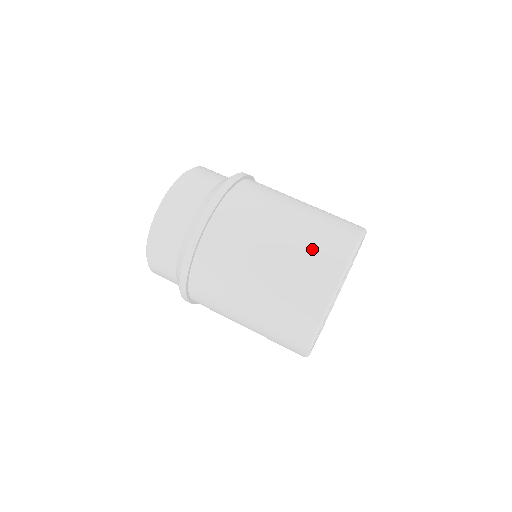
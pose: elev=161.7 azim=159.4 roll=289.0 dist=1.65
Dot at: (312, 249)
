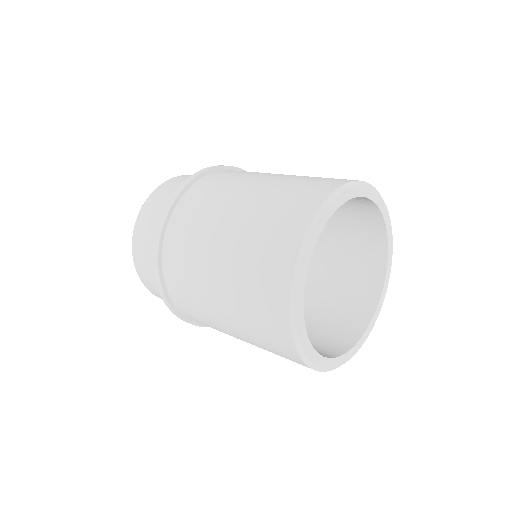
Dot at: (311, 178)
